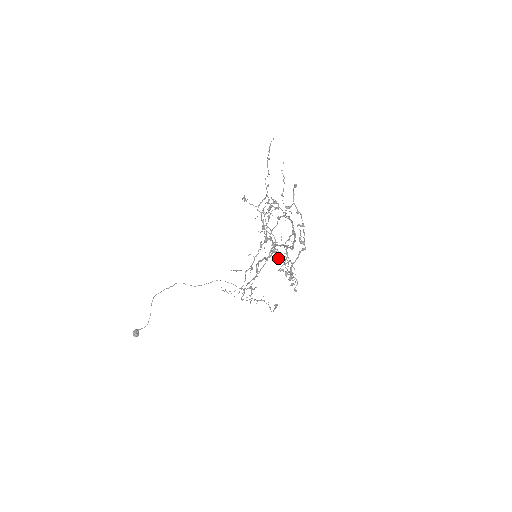
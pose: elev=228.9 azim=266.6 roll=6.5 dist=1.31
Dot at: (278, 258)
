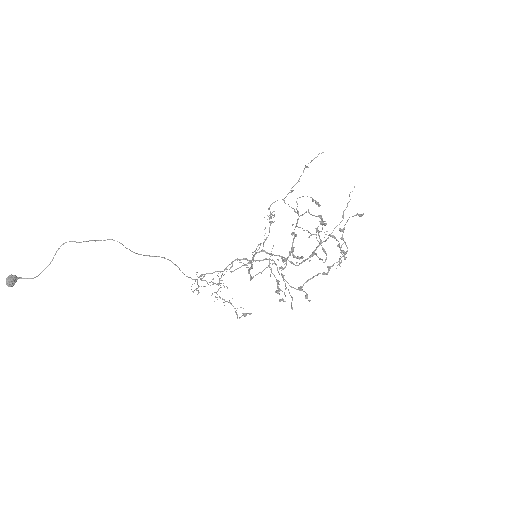
Dot at: (283, 269)
